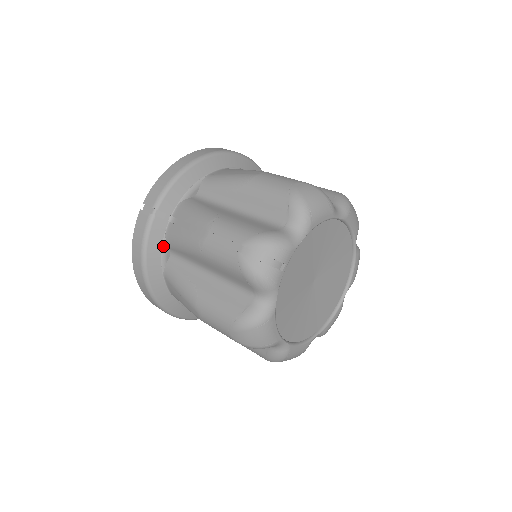
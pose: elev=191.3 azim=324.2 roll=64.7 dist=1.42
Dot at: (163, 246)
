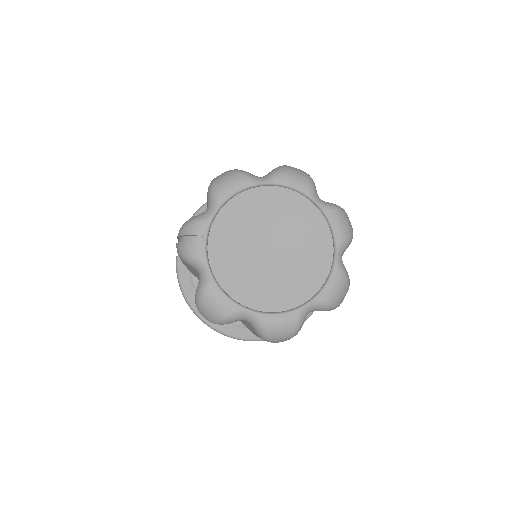
Dot at: (191, 277)
